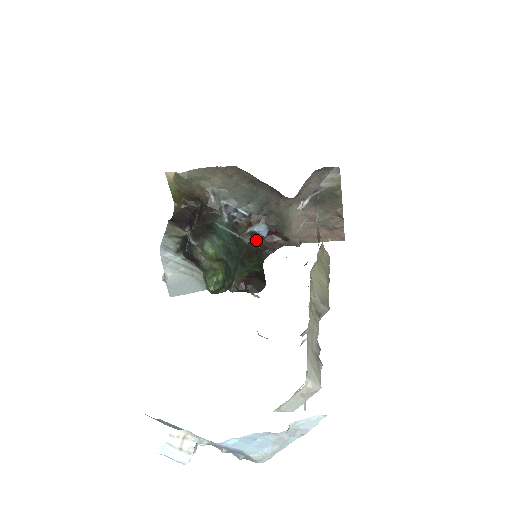
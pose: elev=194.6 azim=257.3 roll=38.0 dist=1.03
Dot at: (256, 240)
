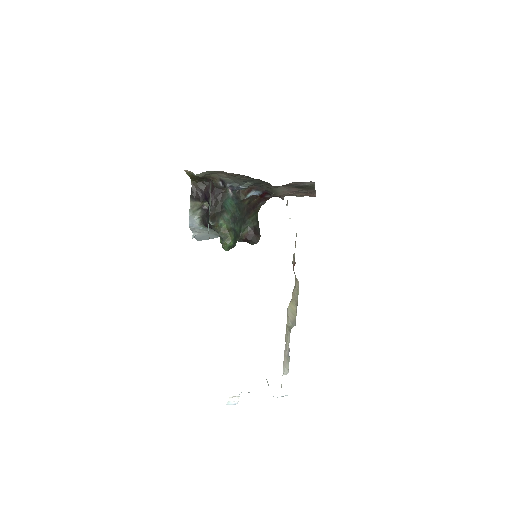
Dot at: (253, 200)
